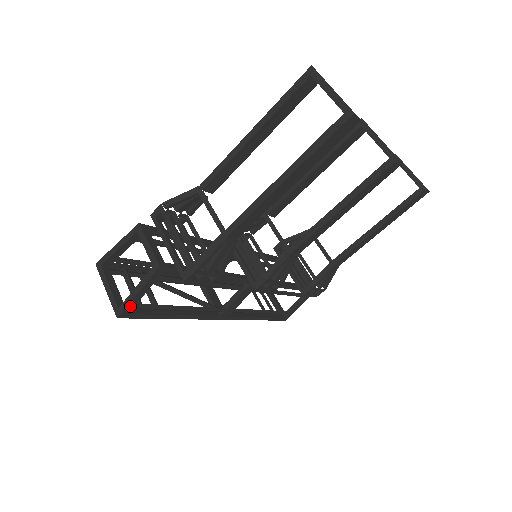
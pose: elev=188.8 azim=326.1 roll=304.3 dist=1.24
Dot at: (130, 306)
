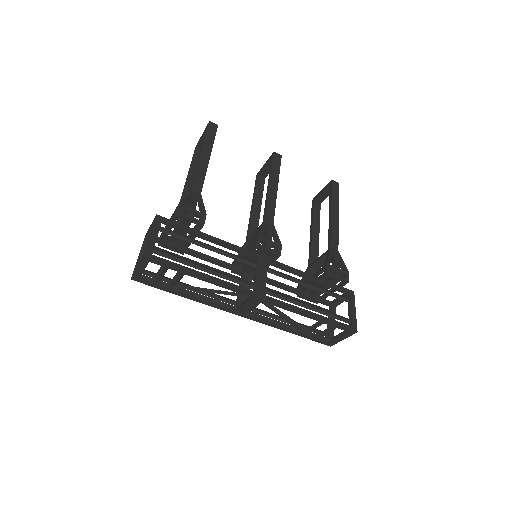
Dot at: (150, 247)
